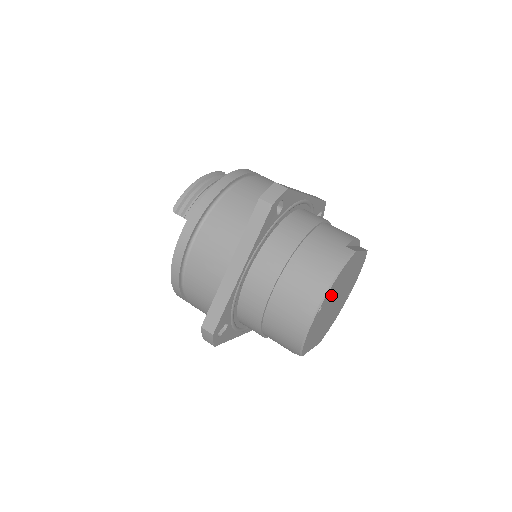
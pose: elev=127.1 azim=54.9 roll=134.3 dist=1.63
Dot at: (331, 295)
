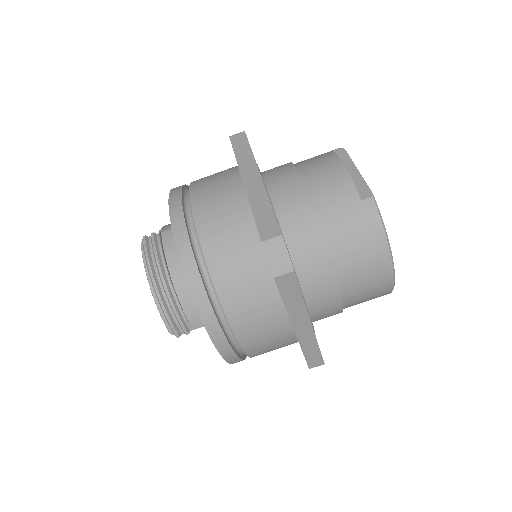
Dot at: occluded
